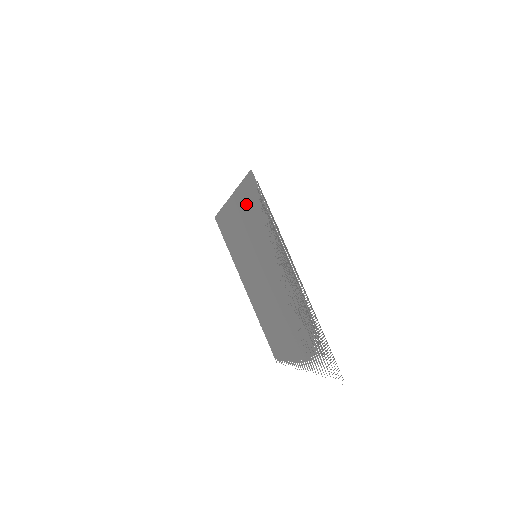
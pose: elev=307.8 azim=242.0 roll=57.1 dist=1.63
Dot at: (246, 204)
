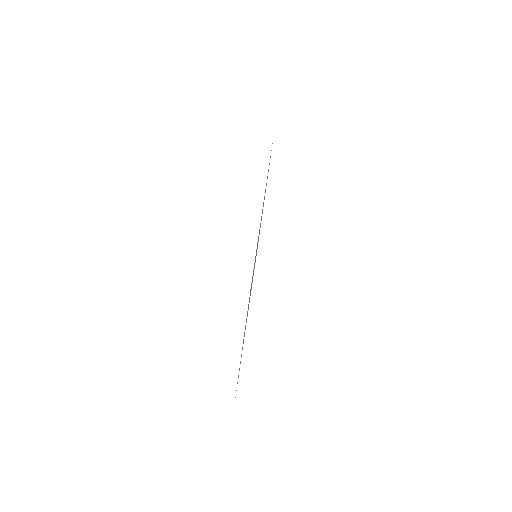
Dot at: occluded
